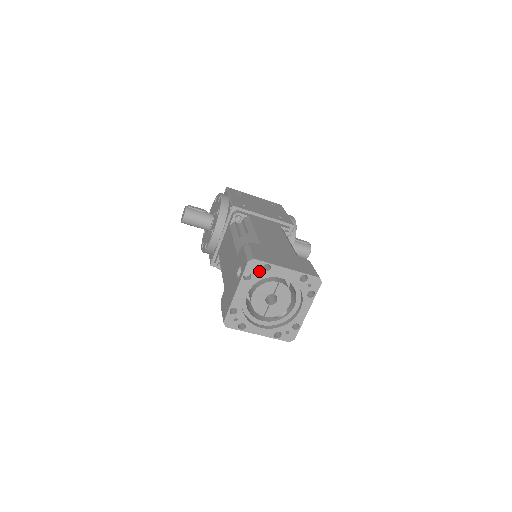
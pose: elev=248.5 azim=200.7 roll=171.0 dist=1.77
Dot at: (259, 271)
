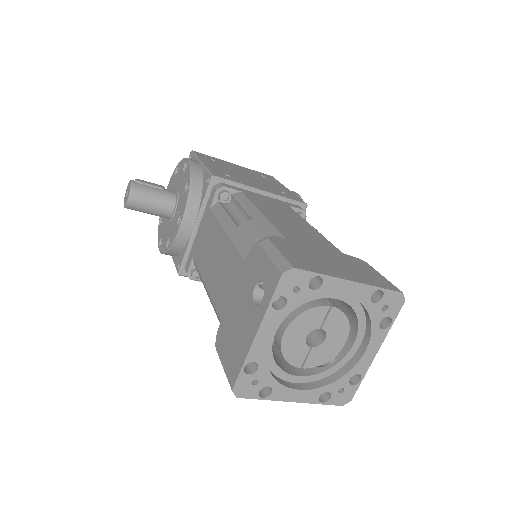
Dot at: (301, 290)
